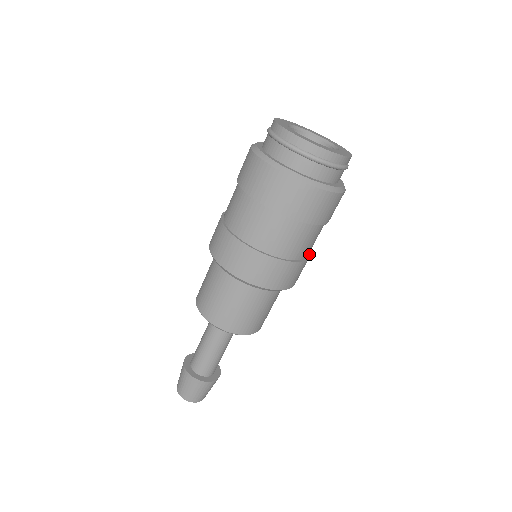
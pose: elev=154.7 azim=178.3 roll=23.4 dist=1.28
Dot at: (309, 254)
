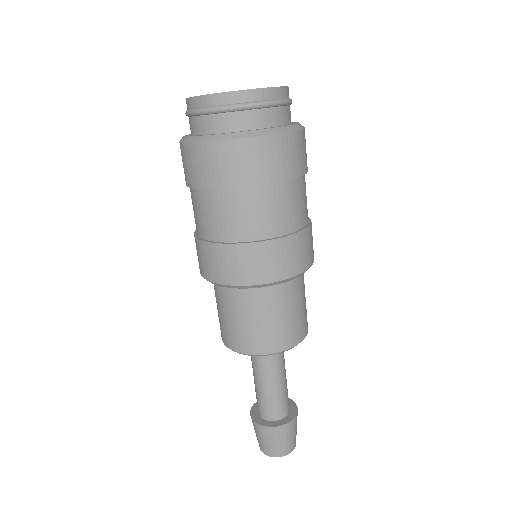
Dot at: (297, 231)
